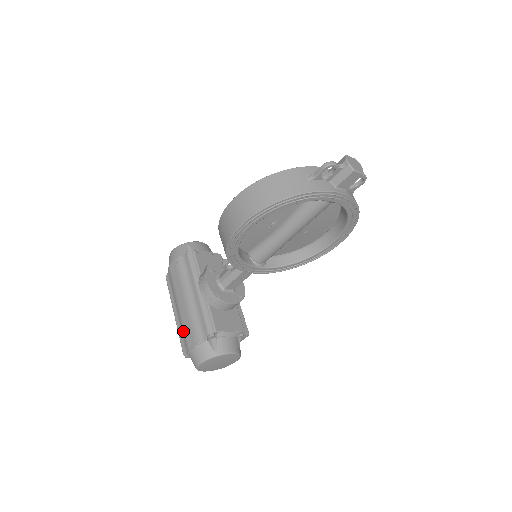
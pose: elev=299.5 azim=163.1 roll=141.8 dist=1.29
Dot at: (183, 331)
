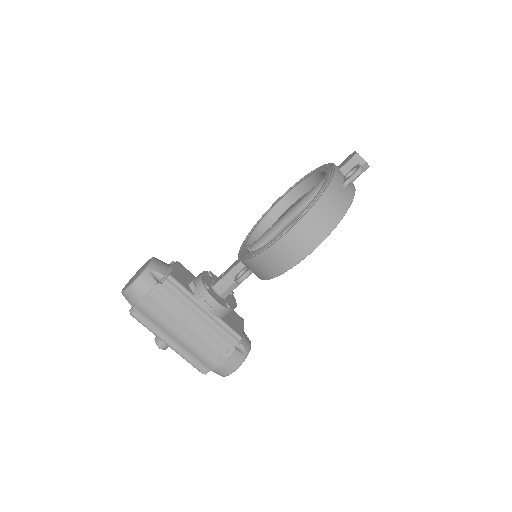
Dot at: (198, 355)
